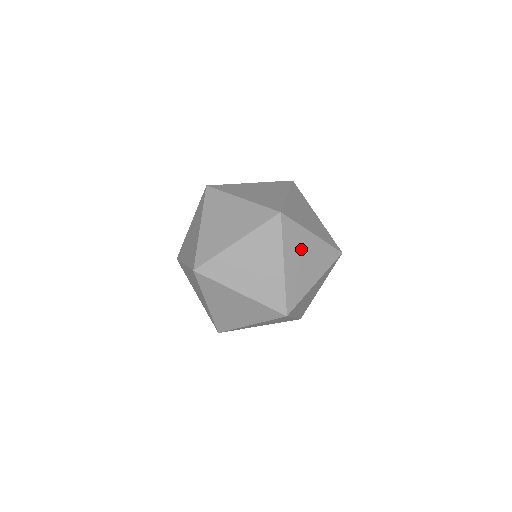
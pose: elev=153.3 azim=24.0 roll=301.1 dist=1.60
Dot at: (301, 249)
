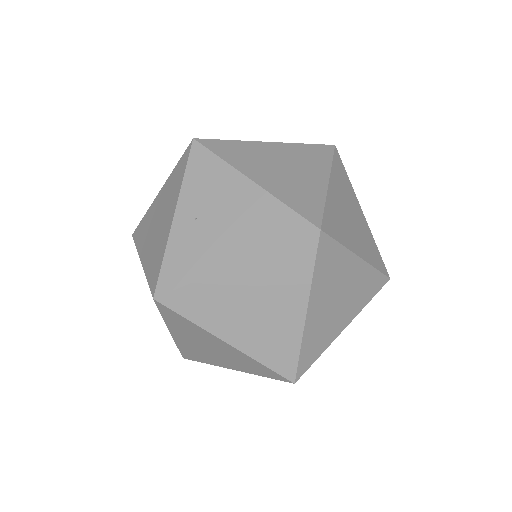
Dot at: (234, 302)
